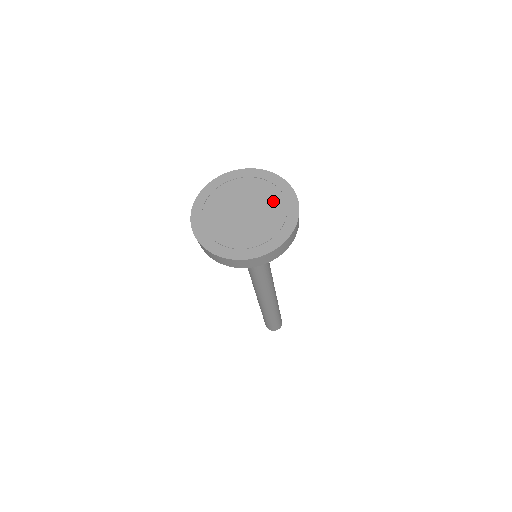
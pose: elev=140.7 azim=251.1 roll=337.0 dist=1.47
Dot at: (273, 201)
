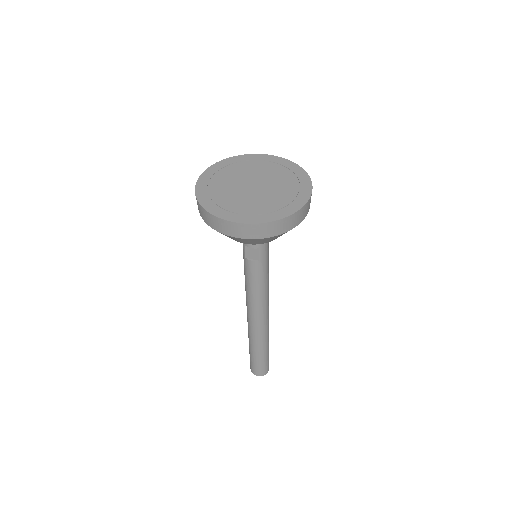
Dot at: (285, 179)
